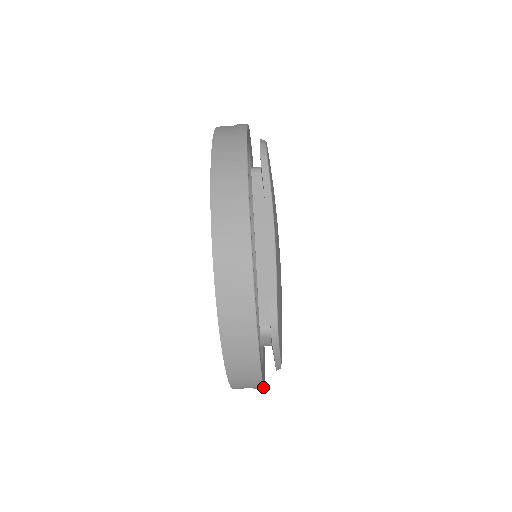
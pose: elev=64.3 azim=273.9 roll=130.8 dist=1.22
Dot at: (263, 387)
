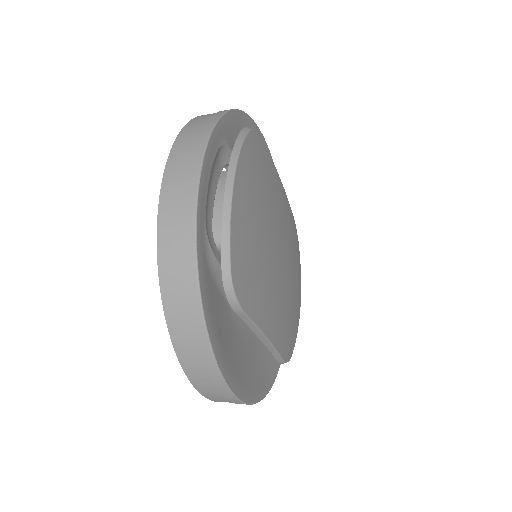
Dot at: occluded
